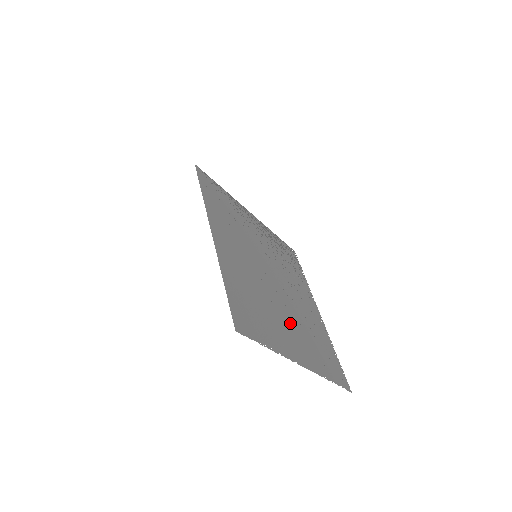
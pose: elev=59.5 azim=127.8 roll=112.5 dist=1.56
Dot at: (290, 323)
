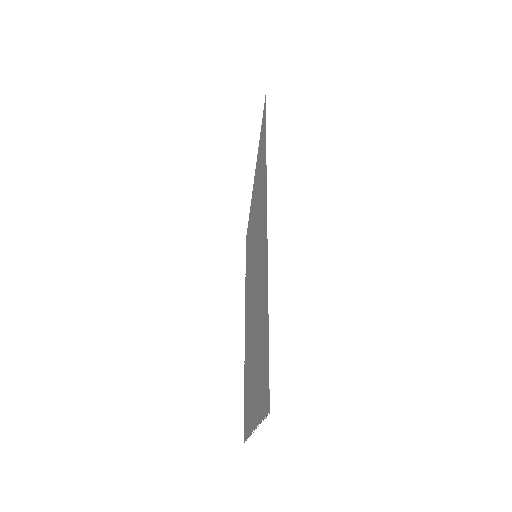
Dot at: occluded
